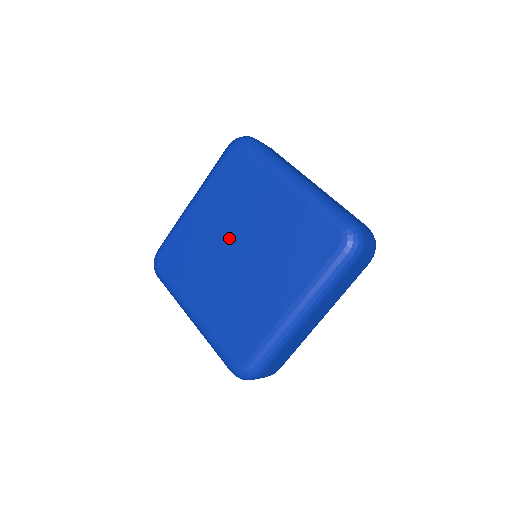
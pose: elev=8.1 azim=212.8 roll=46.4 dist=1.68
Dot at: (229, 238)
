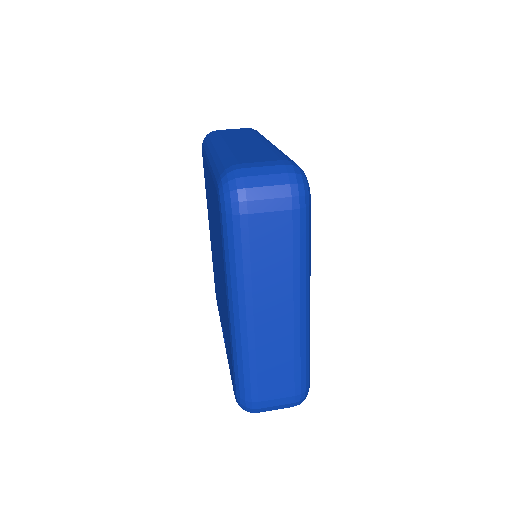
Dot at: (215, 243)
